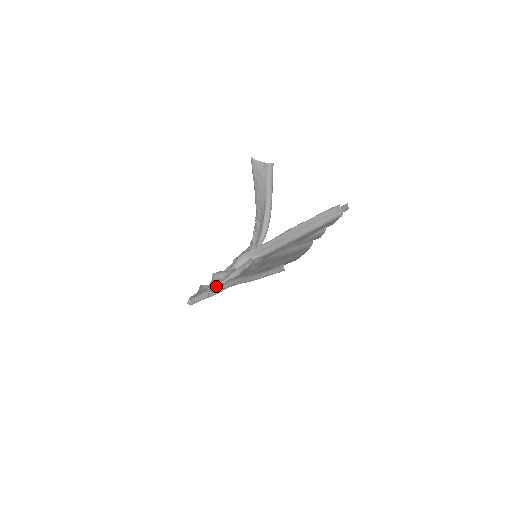
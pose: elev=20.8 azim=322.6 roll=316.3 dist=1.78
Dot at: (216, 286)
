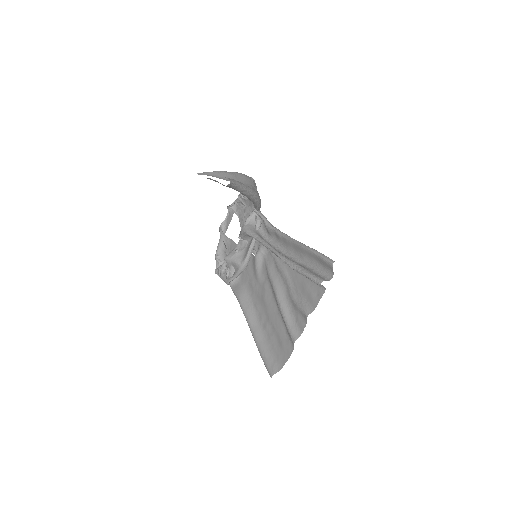
Dot at: (231, 281)
